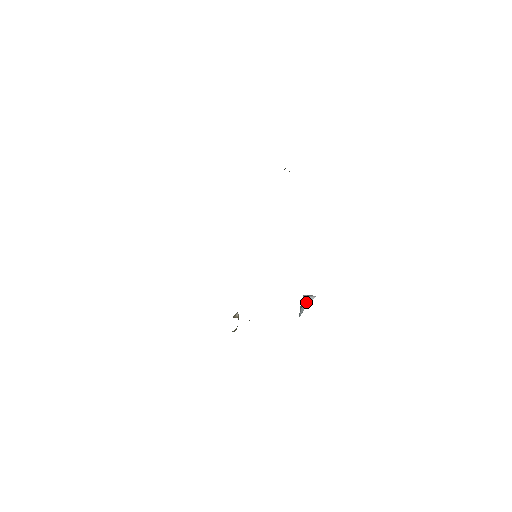
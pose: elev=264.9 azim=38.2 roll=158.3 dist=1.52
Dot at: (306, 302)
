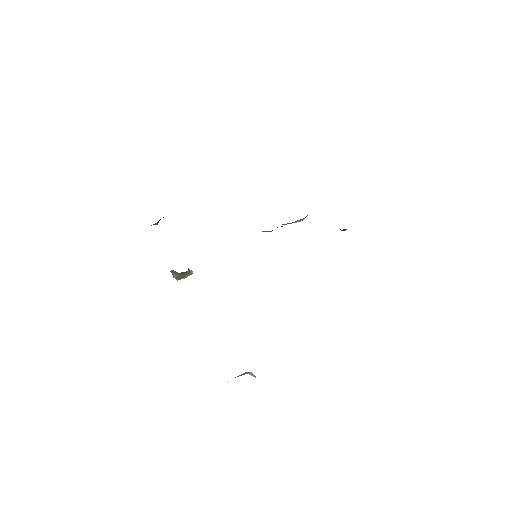
Dot at: (246, 373)
